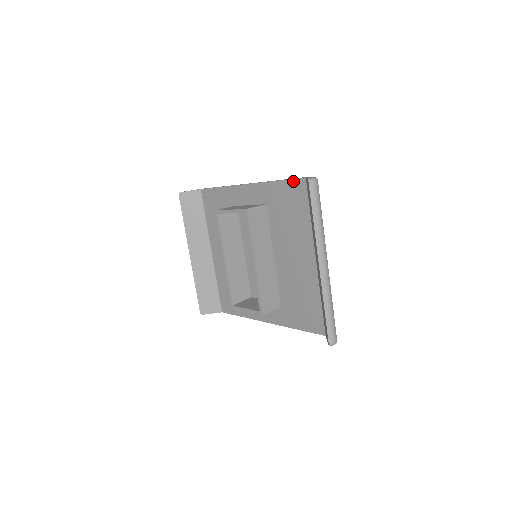
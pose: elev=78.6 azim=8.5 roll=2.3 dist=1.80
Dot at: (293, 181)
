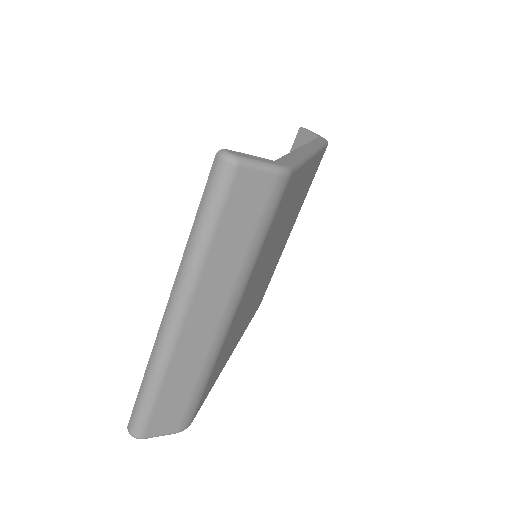
Dot at: occluded
